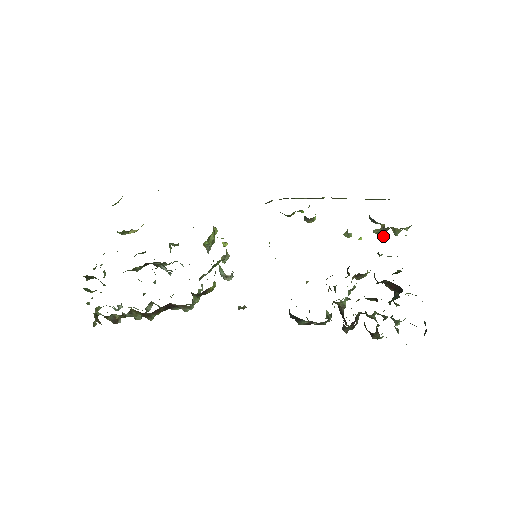
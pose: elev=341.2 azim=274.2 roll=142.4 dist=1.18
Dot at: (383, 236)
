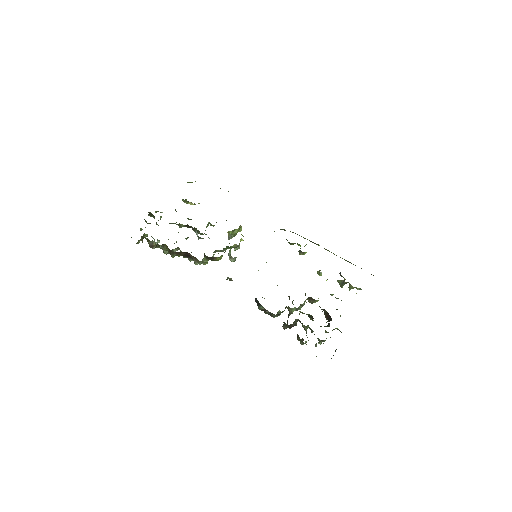
Dot at: (341, 286)
